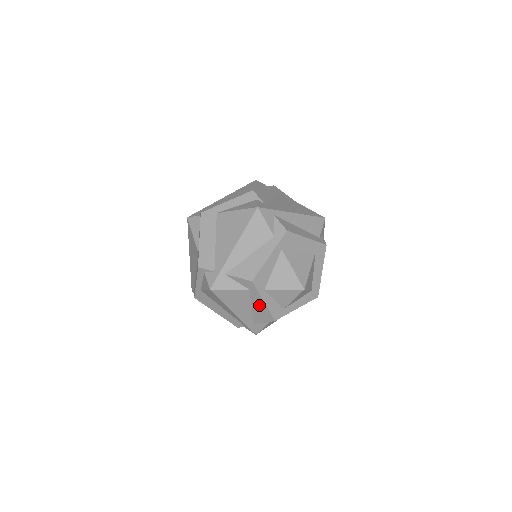
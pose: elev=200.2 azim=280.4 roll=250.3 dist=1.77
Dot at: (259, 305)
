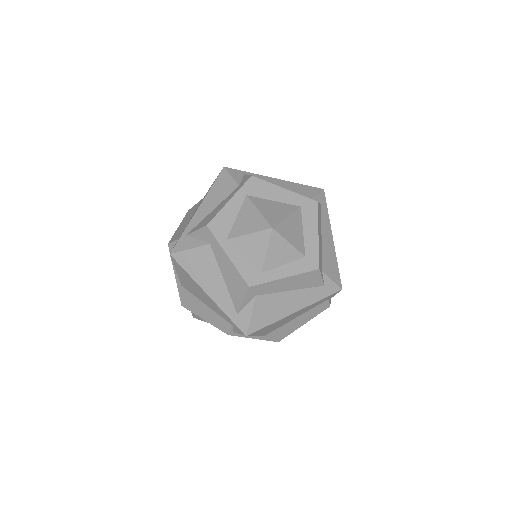
Dot at: (226, 267)
